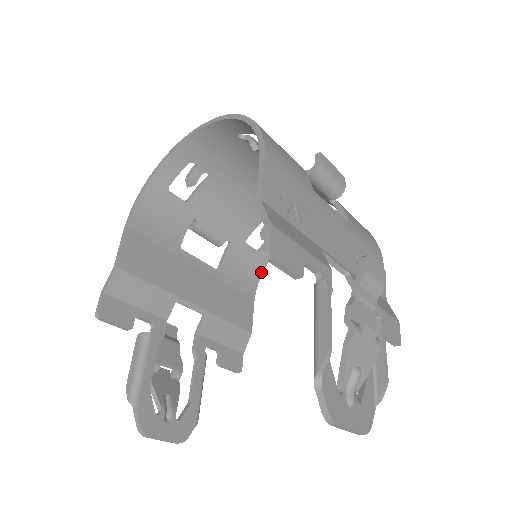
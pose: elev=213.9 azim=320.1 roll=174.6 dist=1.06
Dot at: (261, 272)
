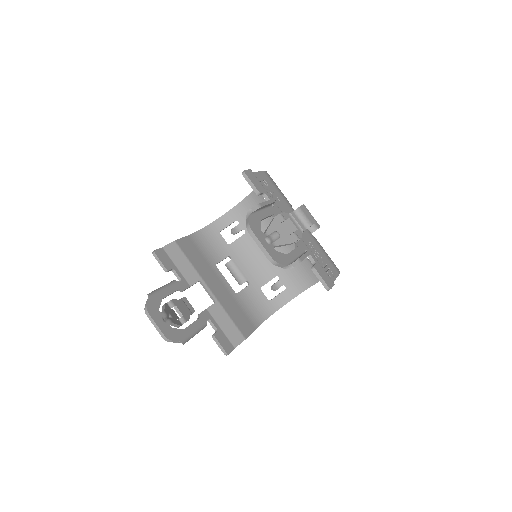
Dot at: (267, 317)
